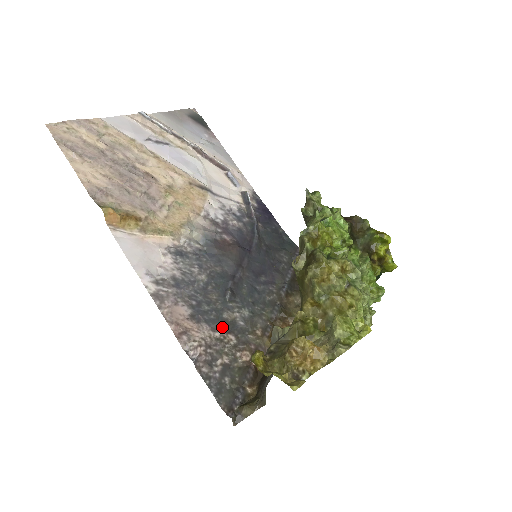
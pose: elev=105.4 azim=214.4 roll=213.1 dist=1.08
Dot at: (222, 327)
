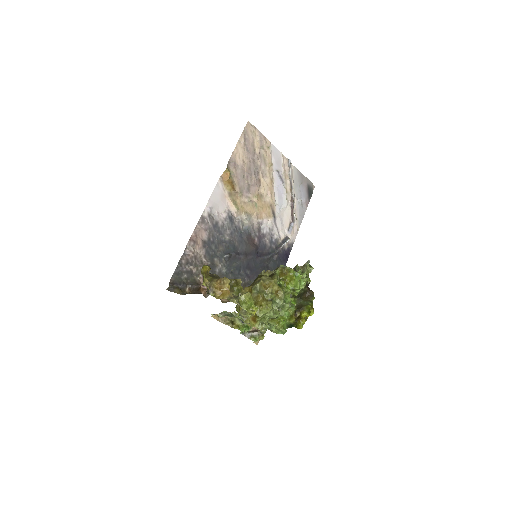
Dot at: (209, 261)
